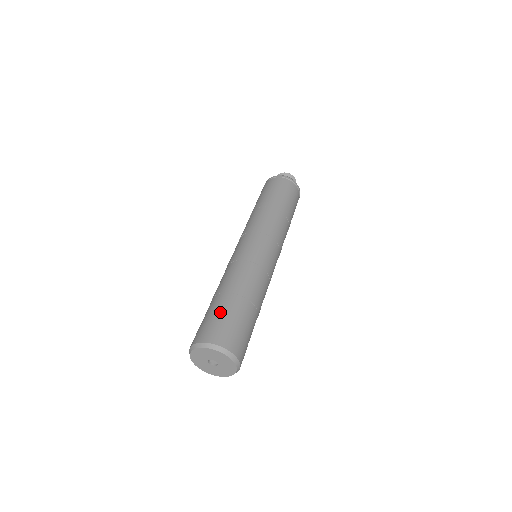
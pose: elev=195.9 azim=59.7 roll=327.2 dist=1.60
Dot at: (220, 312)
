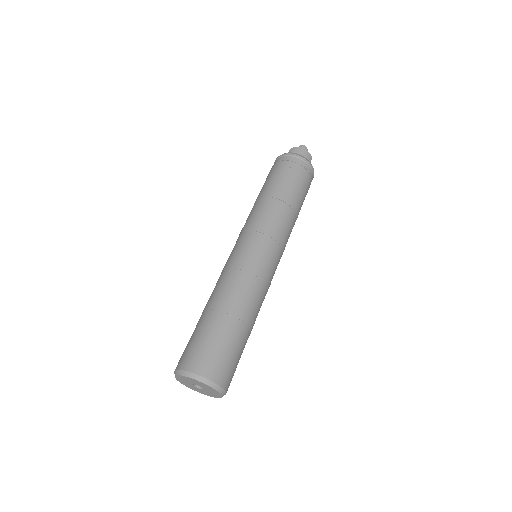
Dot at: (216, 338)
